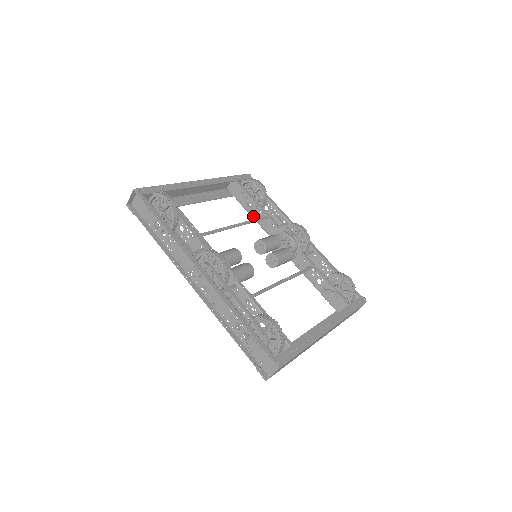
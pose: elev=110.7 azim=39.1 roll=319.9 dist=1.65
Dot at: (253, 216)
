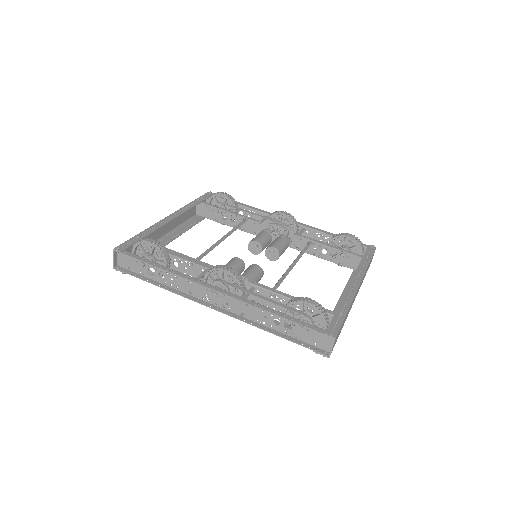
Dot at: (233, 226)
